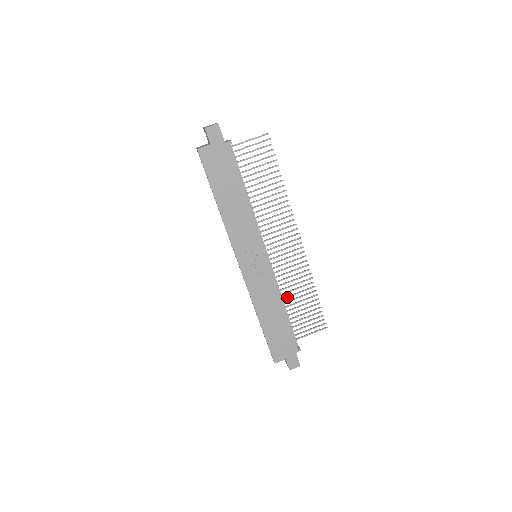
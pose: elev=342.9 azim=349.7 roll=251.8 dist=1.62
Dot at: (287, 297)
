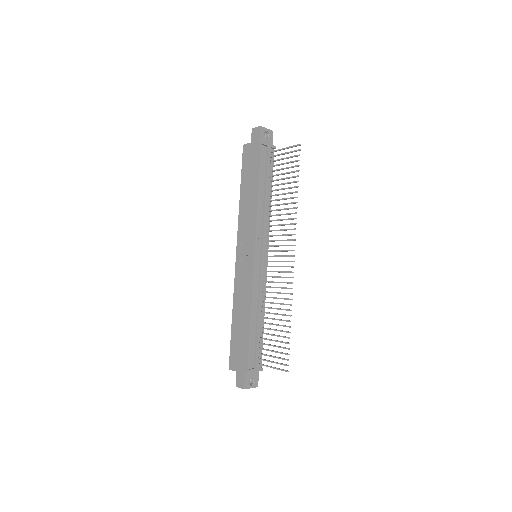
Dot at: (267, 313)
